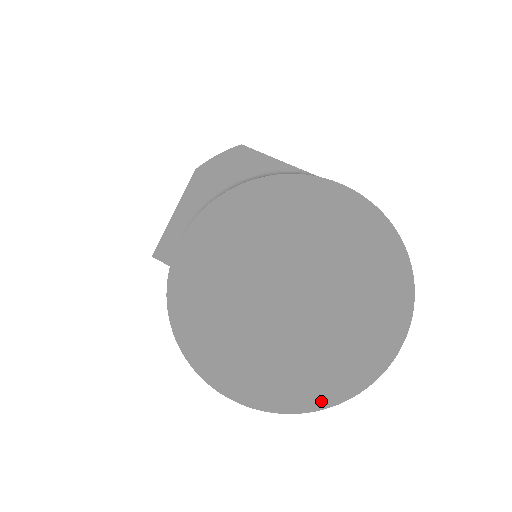
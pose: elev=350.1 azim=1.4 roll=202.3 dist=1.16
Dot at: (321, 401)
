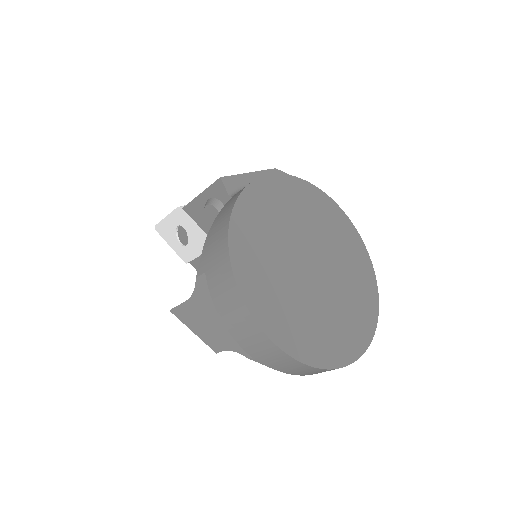
Dot at: (302, 354)
